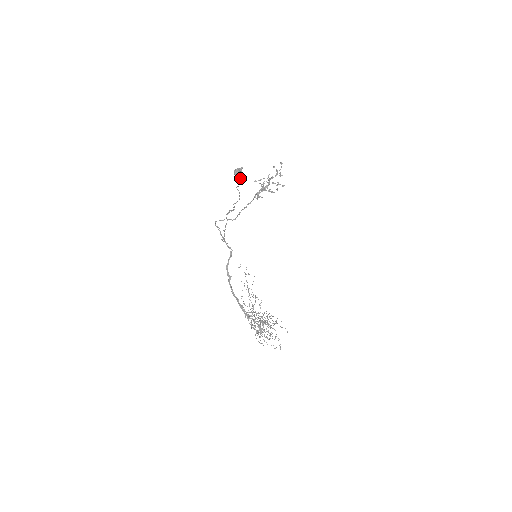
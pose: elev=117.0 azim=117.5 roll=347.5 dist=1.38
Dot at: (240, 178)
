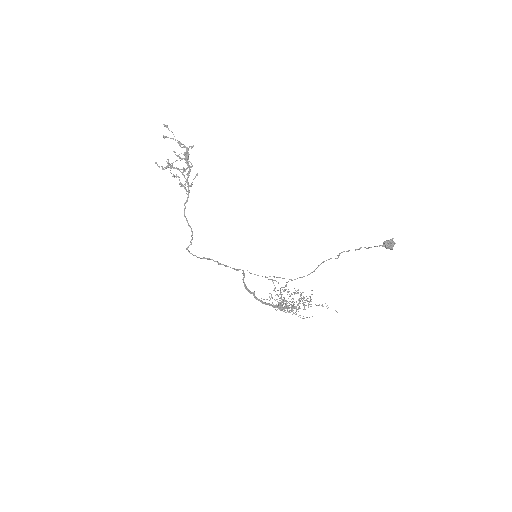
Dot at: (390, 247)
